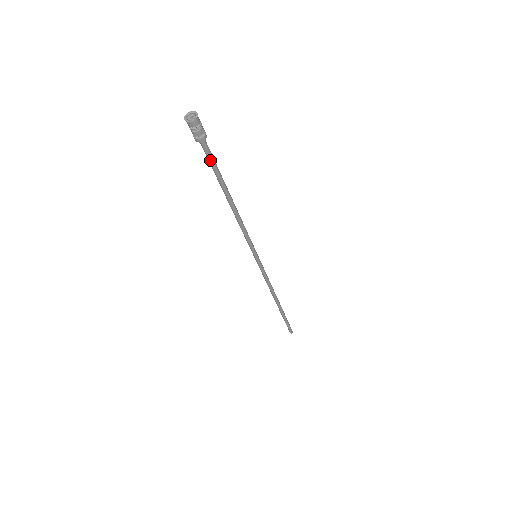
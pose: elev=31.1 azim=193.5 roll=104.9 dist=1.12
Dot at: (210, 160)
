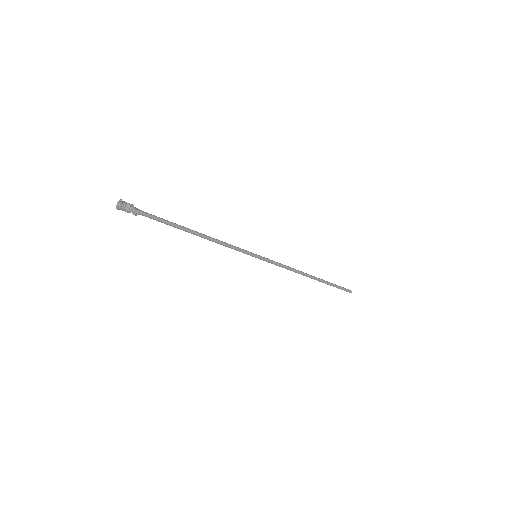
Dot at: occluded
